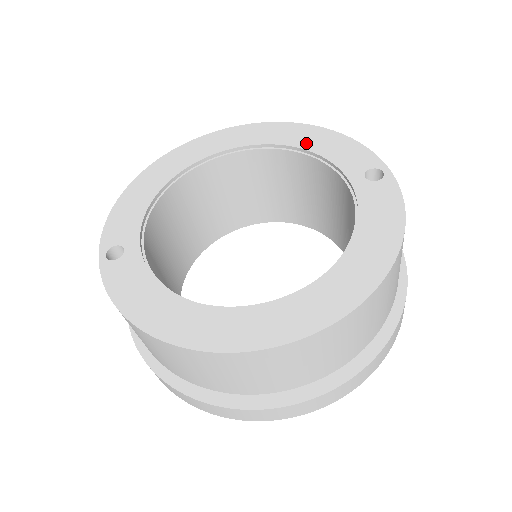
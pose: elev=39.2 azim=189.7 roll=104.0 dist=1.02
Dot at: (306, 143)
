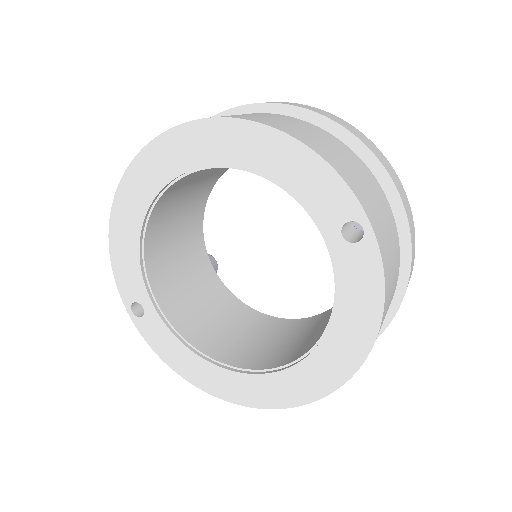
Dot at: (268, 167)
